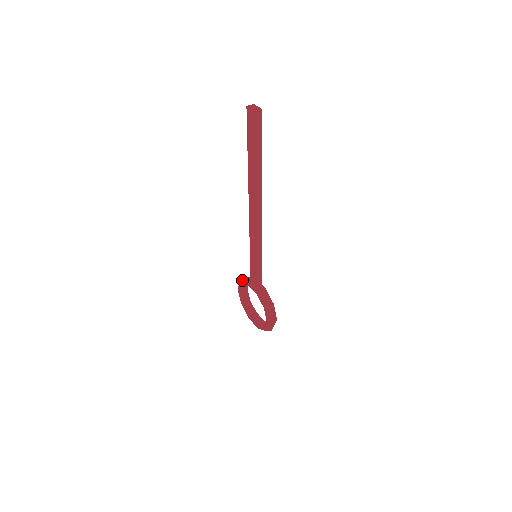
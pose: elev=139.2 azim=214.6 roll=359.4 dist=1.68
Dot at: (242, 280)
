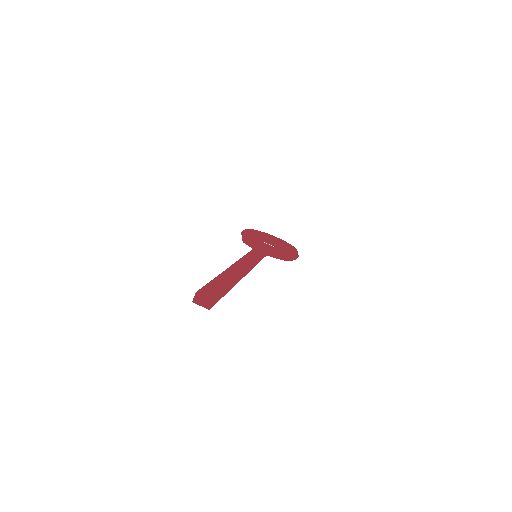
Dot at: occluded
